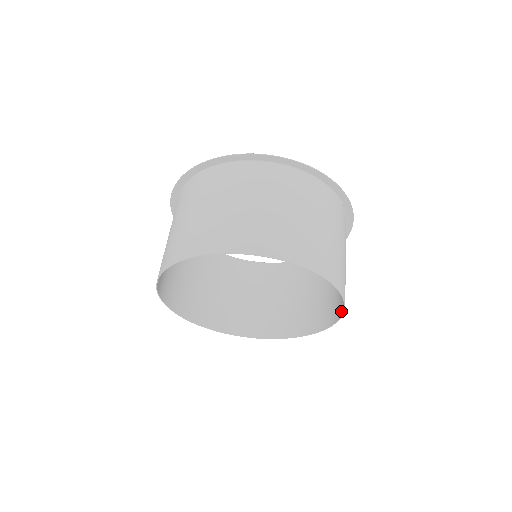
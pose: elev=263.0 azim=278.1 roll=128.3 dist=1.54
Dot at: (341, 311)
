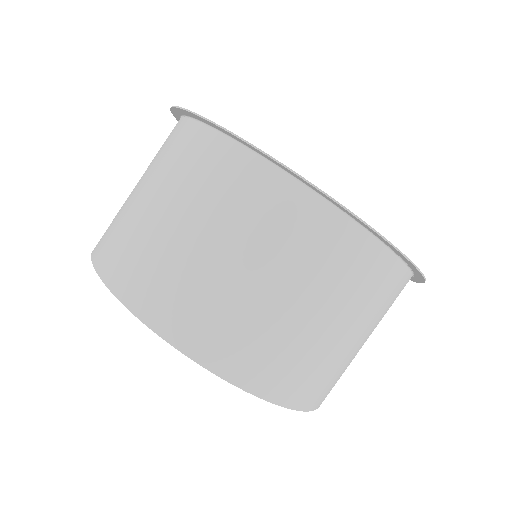
Dot at: occluded
